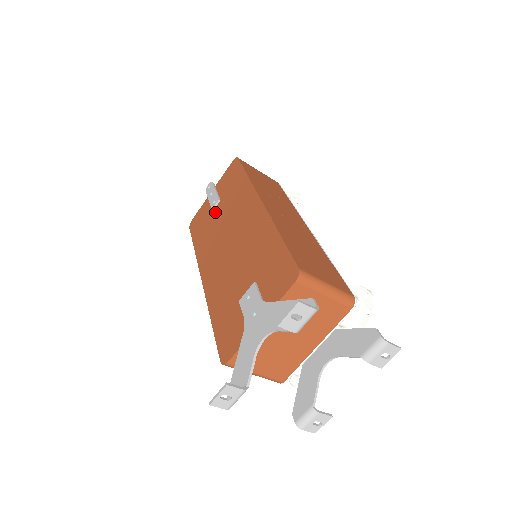
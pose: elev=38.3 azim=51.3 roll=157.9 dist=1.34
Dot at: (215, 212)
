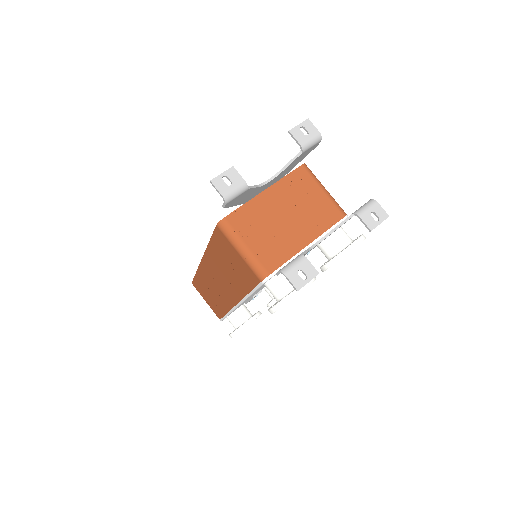
Dot at: occluded
